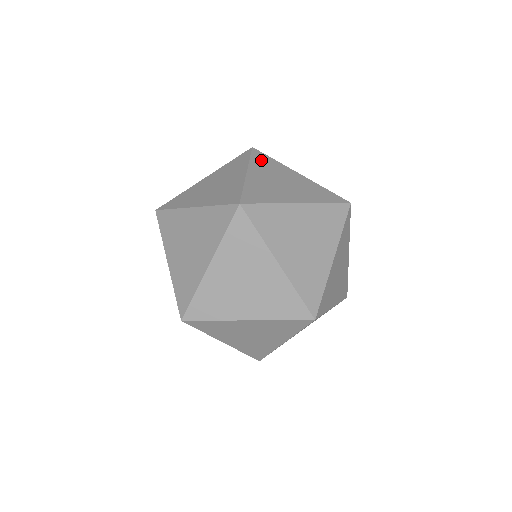
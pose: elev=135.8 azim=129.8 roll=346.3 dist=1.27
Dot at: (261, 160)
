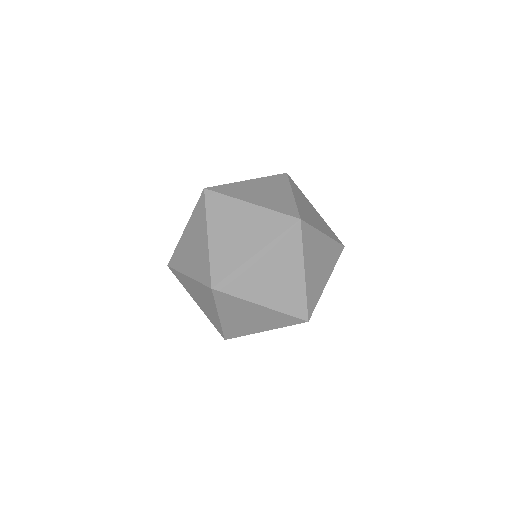
Dot at: (288, 242)
